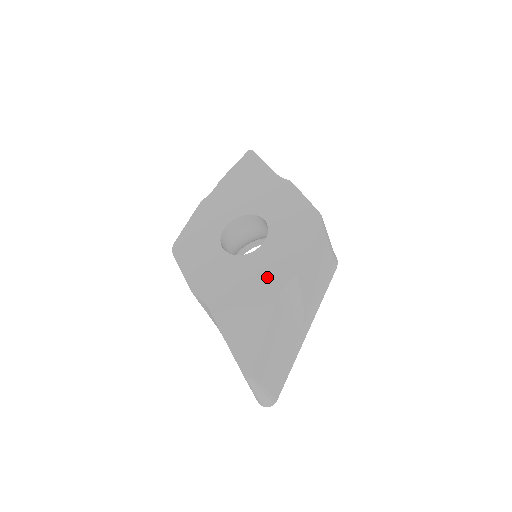
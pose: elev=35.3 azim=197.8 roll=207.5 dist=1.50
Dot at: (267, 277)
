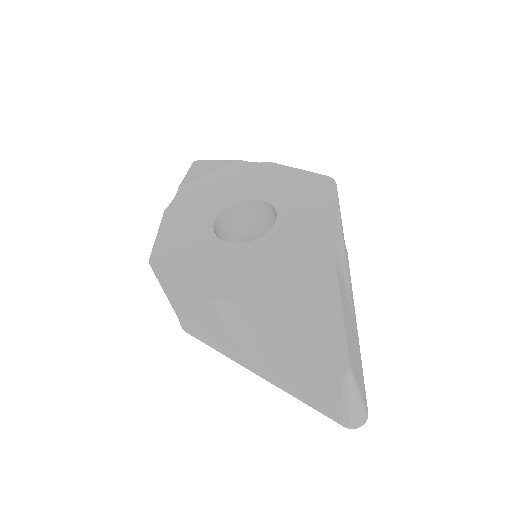
Dot at: (306, 247)
